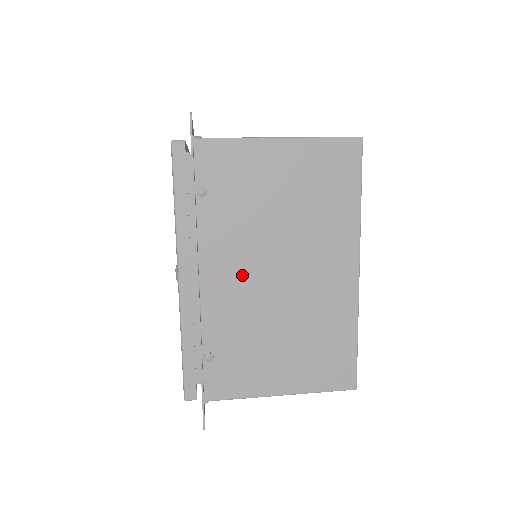
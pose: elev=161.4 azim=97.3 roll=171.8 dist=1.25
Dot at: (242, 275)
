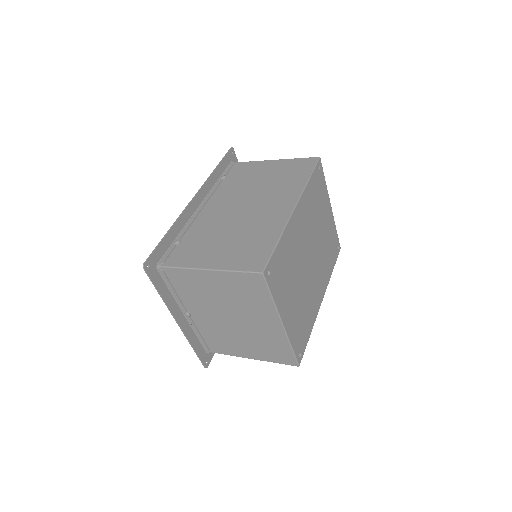
Dot at: (222, 208)
